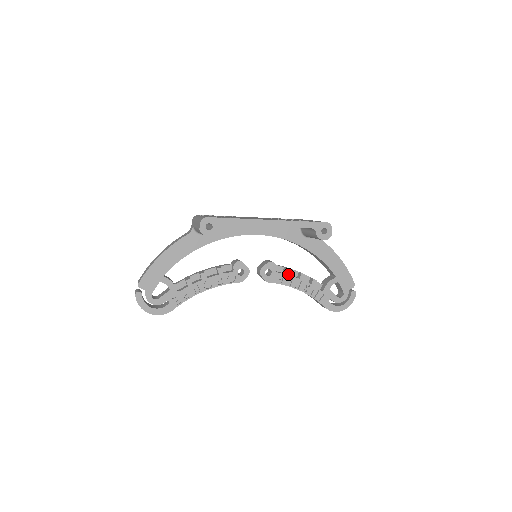
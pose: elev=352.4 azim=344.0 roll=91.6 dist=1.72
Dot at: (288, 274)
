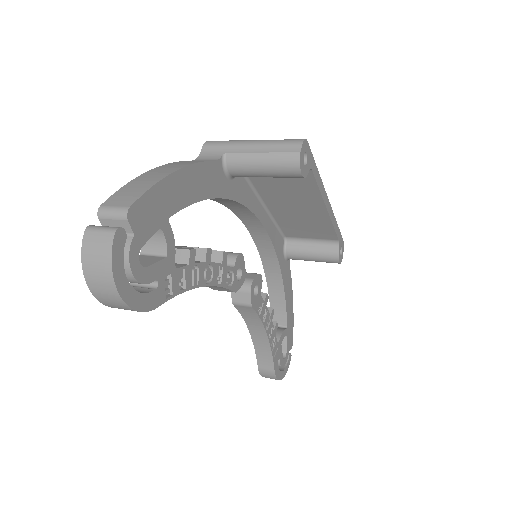
Dot at: (266, 303)
